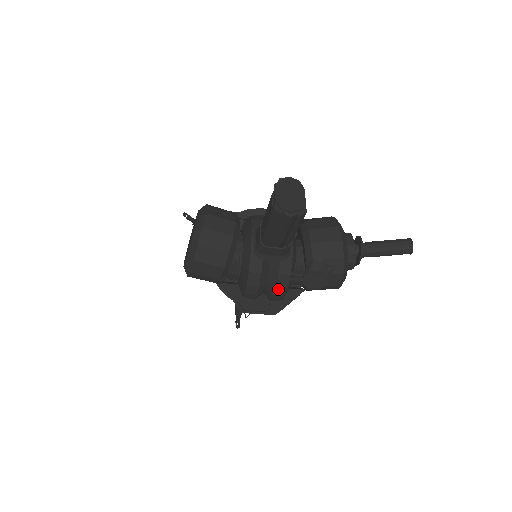
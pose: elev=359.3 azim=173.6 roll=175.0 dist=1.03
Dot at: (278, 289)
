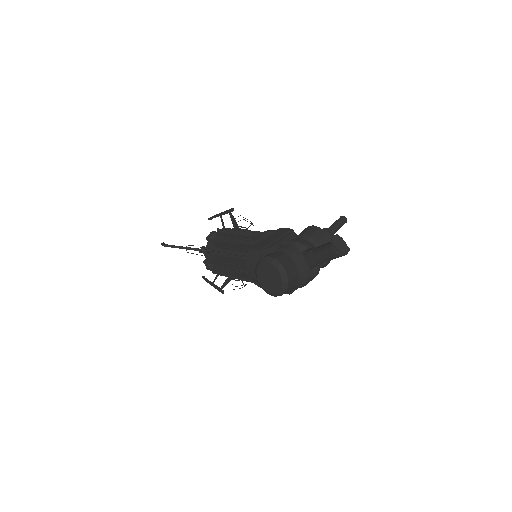
Dot at: occluded
